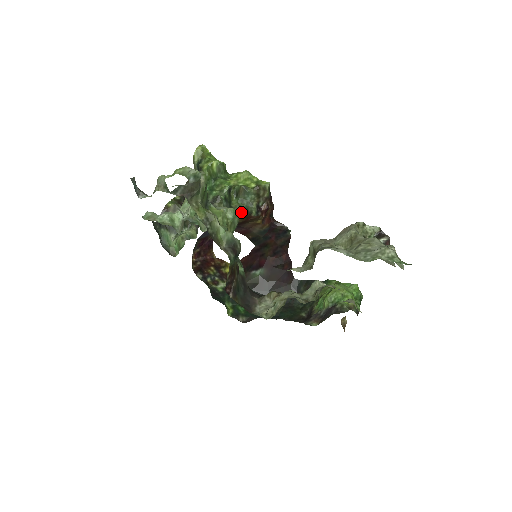
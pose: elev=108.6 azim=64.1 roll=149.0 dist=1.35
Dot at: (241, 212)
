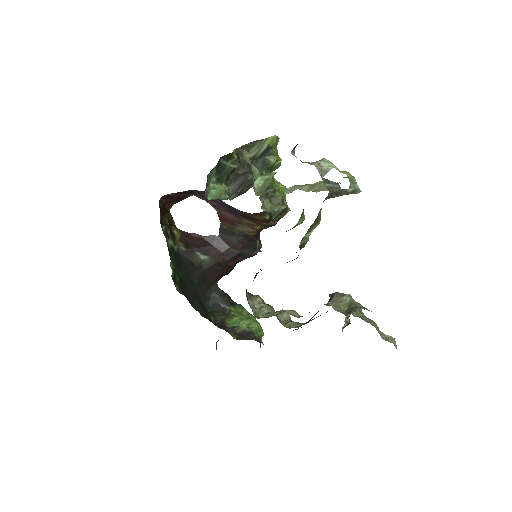
Dot at: (268, 214)
